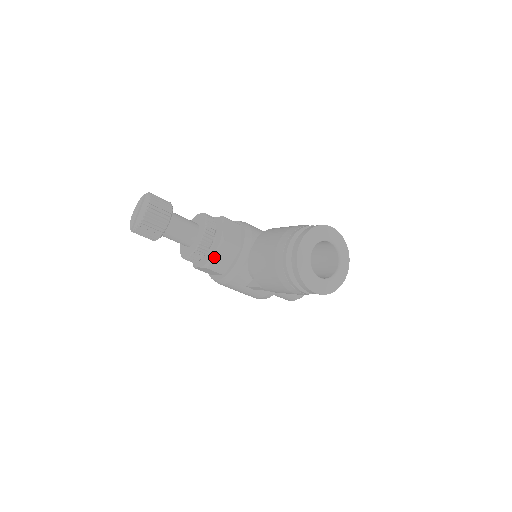
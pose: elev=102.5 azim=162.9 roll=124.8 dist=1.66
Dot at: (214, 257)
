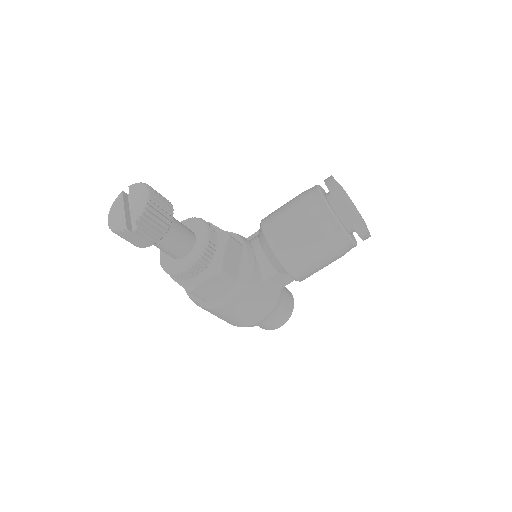
Dot at: (225, 256)
